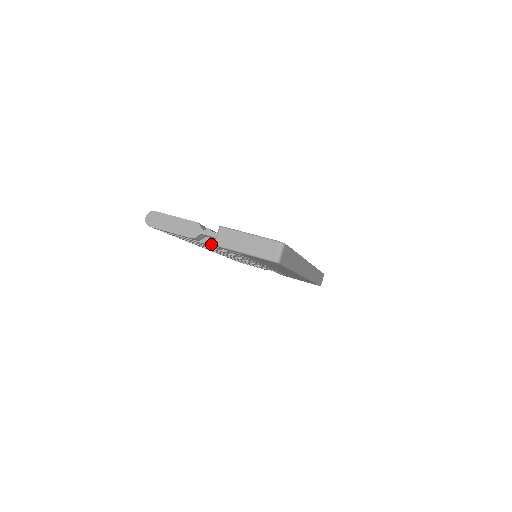
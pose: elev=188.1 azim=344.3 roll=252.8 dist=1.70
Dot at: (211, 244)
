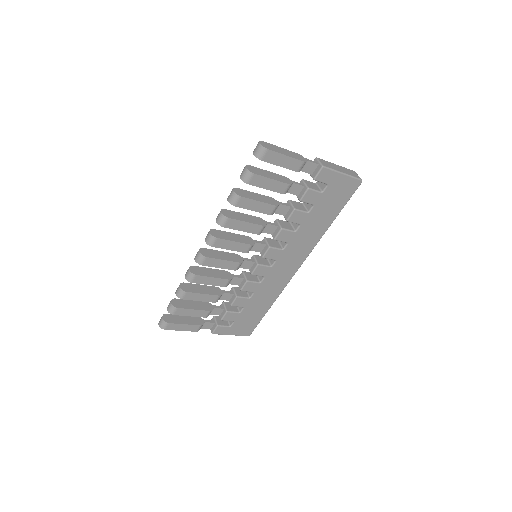
Dot at: (286, 192)
